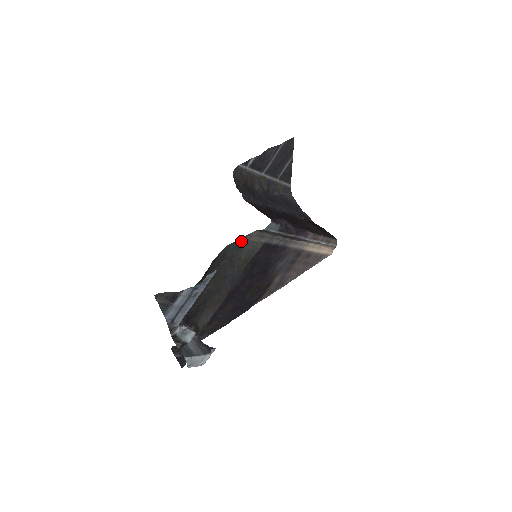
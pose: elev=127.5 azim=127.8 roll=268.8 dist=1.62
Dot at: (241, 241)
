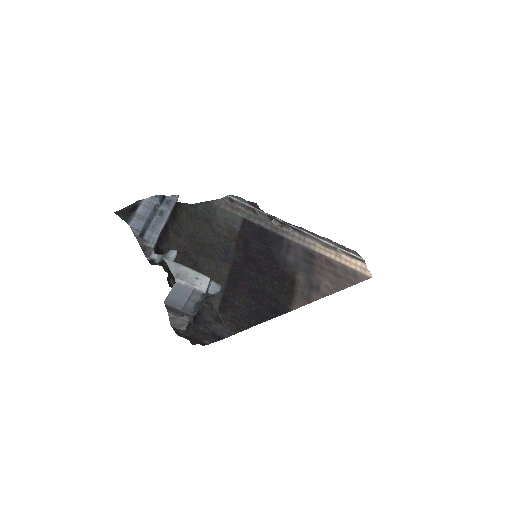
Dot at: (209, 205)
